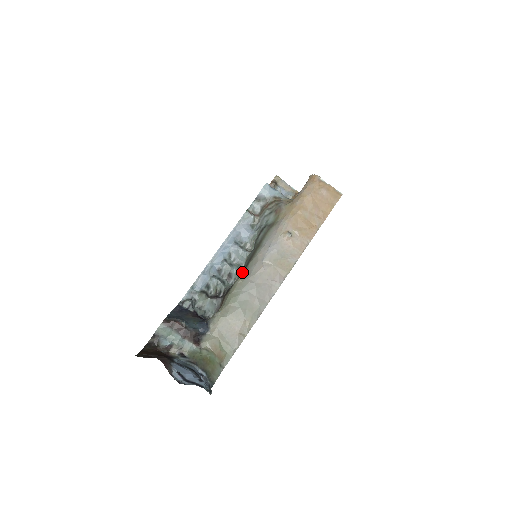
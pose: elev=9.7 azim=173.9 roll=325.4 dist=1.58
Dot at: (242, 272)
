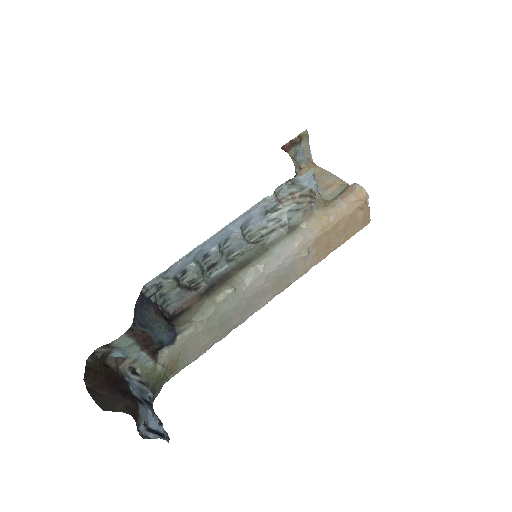
Dot at: (232, 270)
